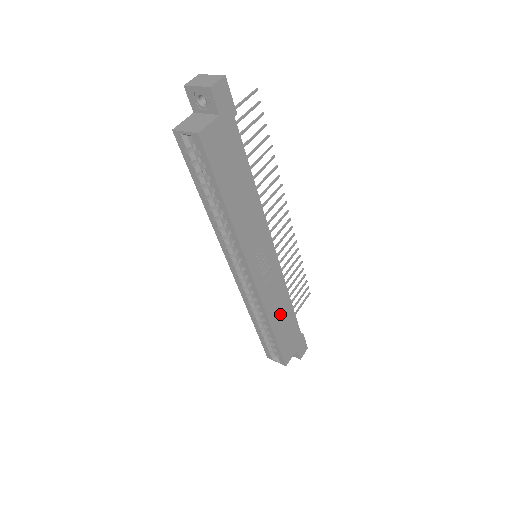
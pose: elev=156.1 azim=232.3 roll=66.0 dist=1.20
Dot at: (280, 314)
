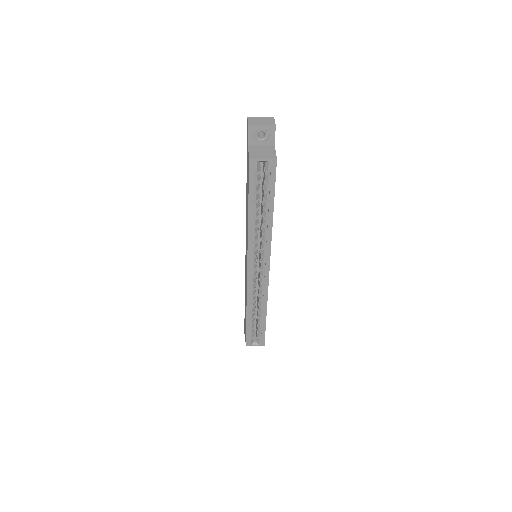
Dot at: occluded
